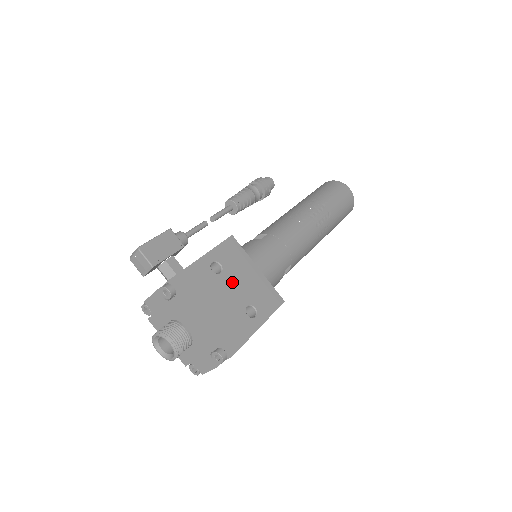
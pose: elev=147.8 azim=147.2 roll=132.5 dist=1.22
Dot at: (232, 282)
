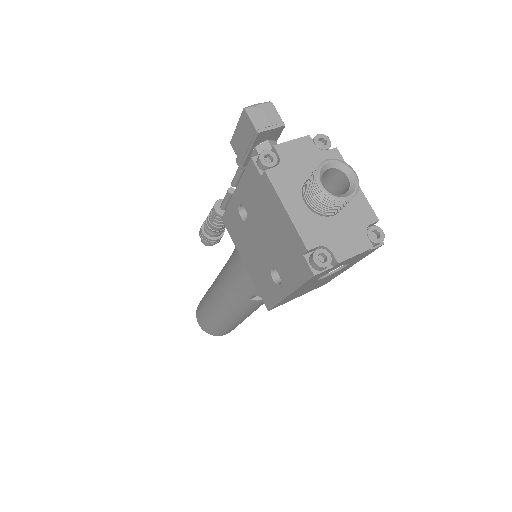
Dot at: occluded
